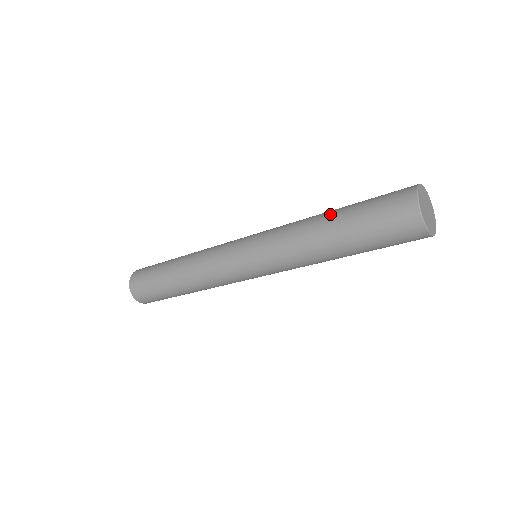
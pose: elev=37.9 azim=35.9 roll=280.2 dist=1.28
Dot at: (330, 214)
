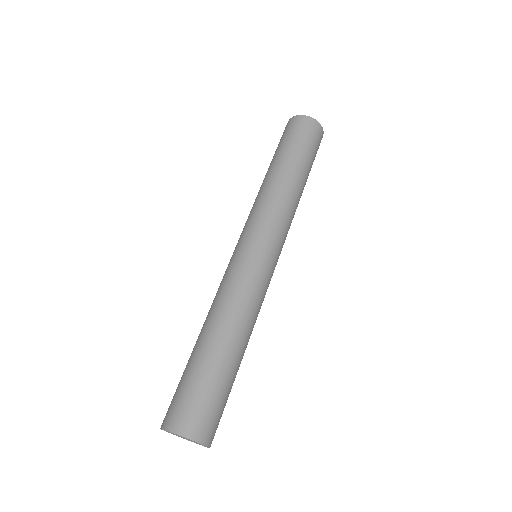
Dot at: occluded
